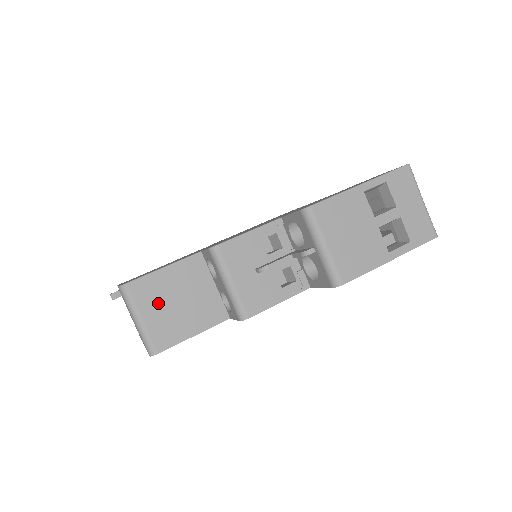
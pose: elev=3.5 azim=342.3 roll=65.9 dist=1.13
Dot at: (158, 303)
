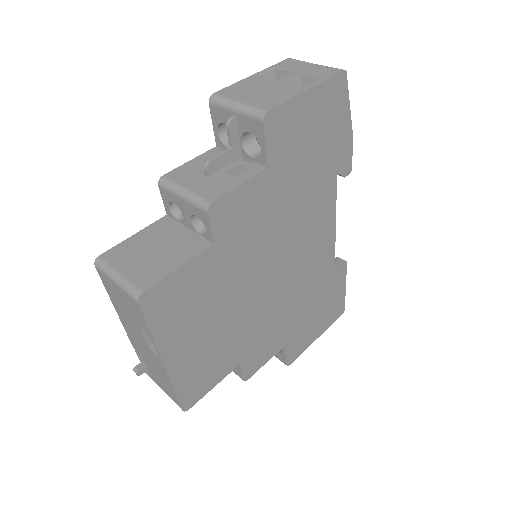
Dot at: (134, 257)
